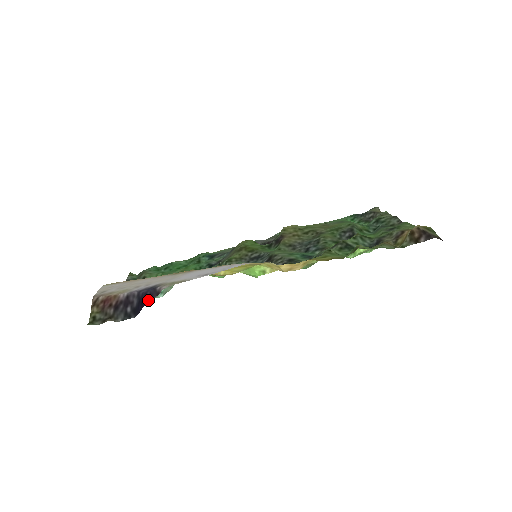
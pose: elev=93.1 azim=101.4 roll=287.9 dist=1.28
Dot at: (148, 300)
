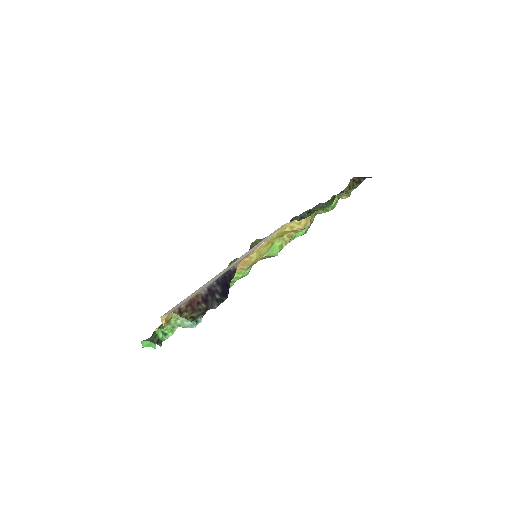
Dot at: (230, 279)
